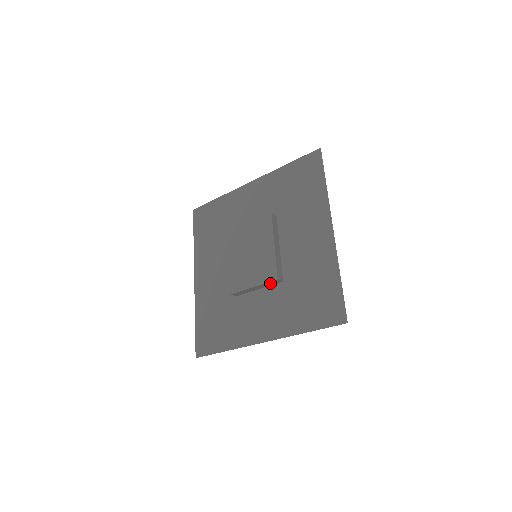
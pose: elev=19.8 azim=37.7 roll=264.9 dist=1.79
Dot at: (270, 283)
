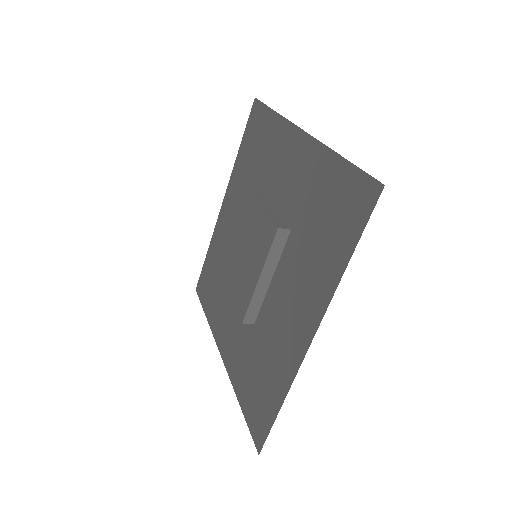
Dot at: occluded
